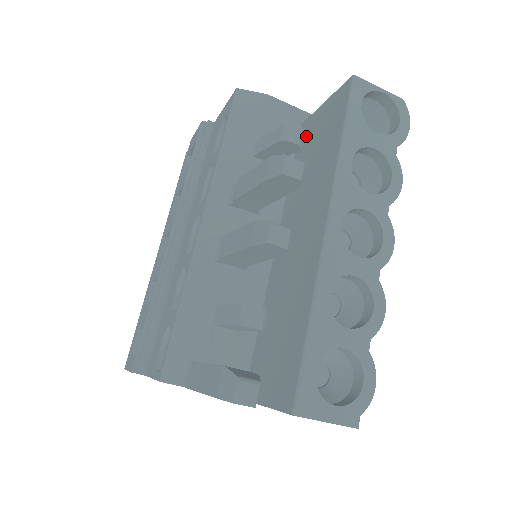
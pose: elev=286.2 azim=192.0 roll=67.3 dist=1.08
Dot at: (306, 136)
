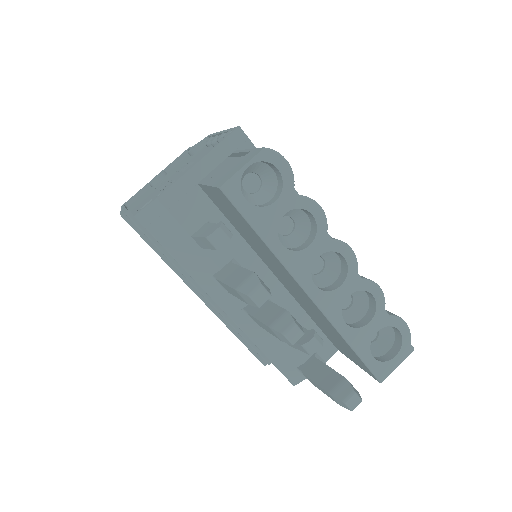
Dot at: (216, 203)
